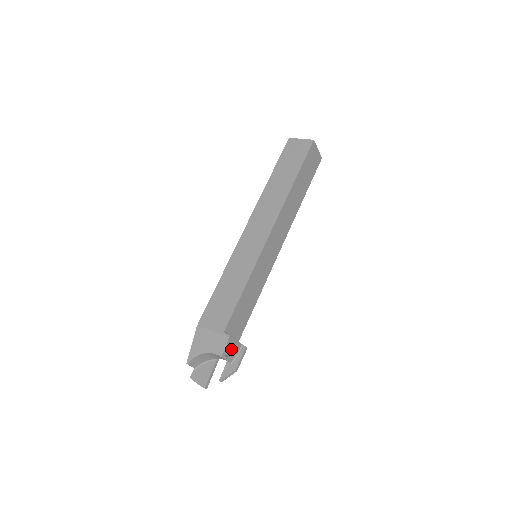
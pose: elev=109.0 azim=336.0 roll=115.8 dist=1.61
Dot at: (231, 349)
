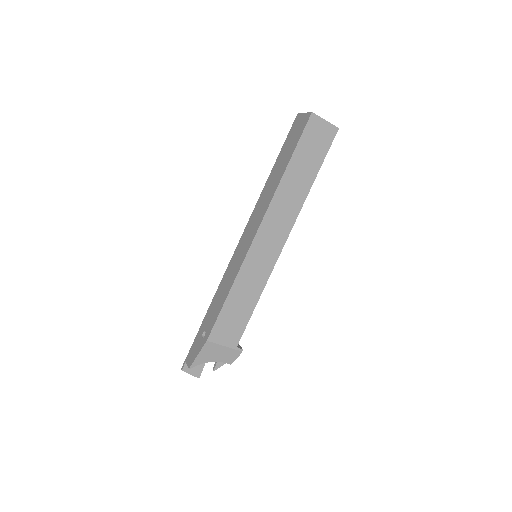
Dot at: occluded
